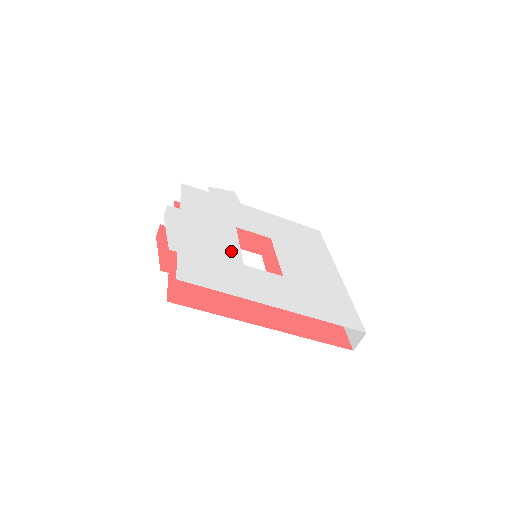
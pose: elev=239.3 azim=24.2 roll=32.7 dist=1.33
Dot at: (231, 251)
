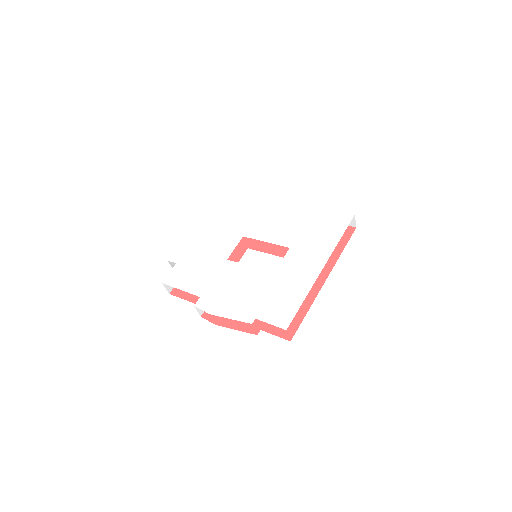
Dot at: (257, 276)
